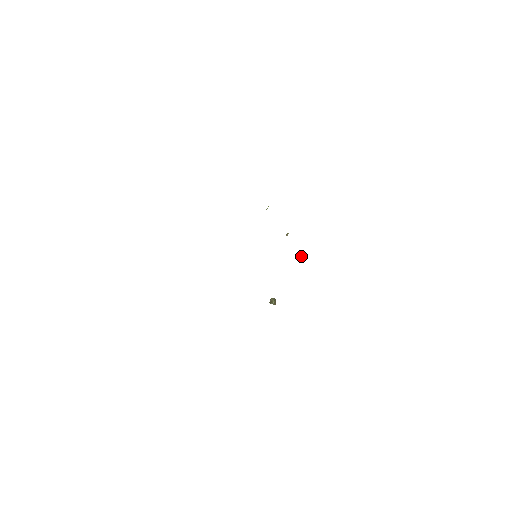
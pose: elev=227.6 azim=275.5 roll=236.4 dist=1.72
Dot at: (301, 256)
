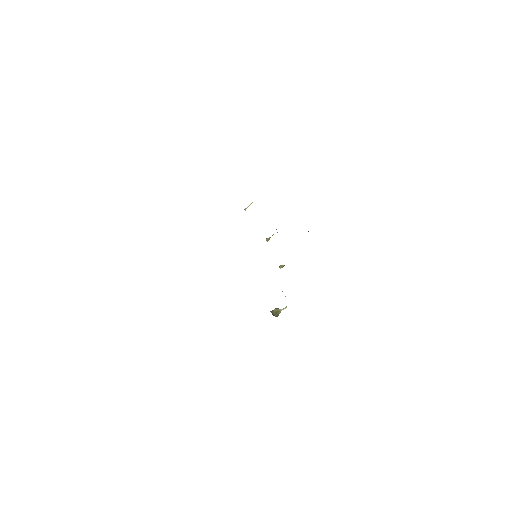
Dot at: (281, 265)
